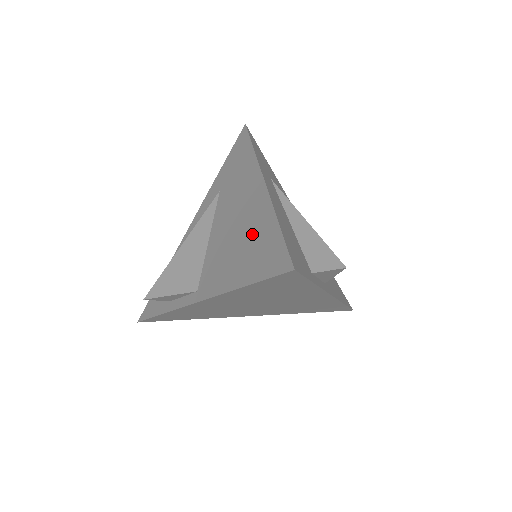
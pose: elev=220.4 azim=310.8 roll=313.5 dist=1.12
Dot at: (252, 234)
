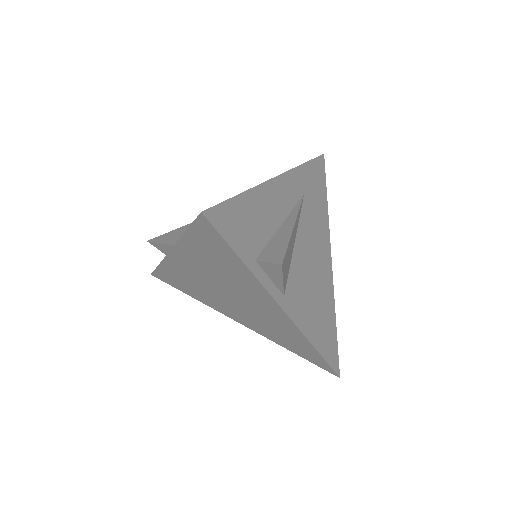
Dot at: occluded
